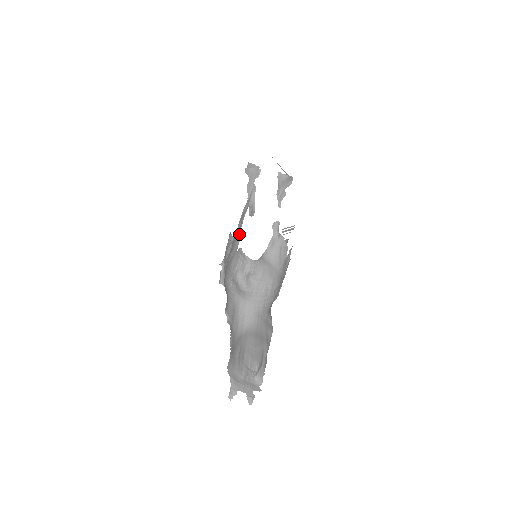
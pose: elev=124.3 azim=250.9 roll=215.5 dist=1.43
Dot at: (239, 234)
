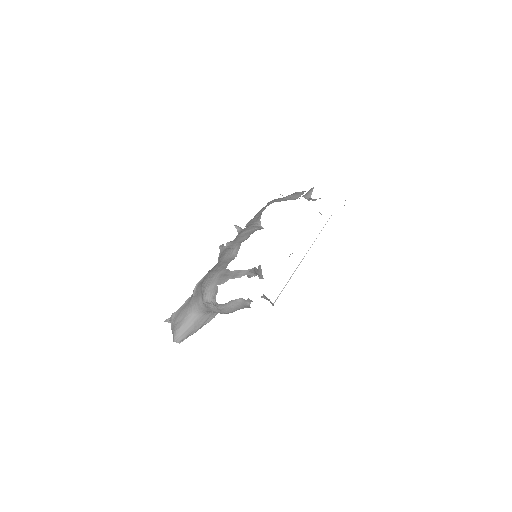
Dot at: (226, 280)
